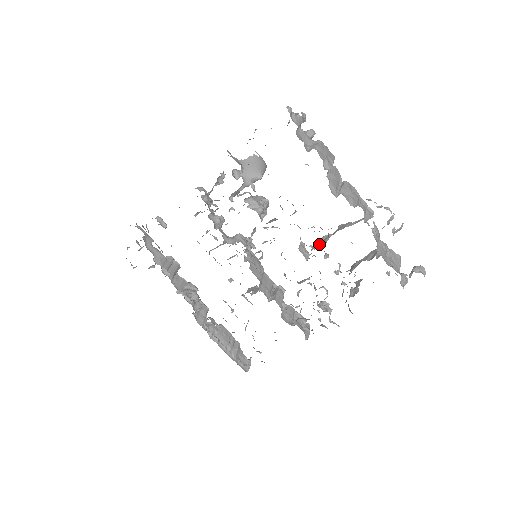
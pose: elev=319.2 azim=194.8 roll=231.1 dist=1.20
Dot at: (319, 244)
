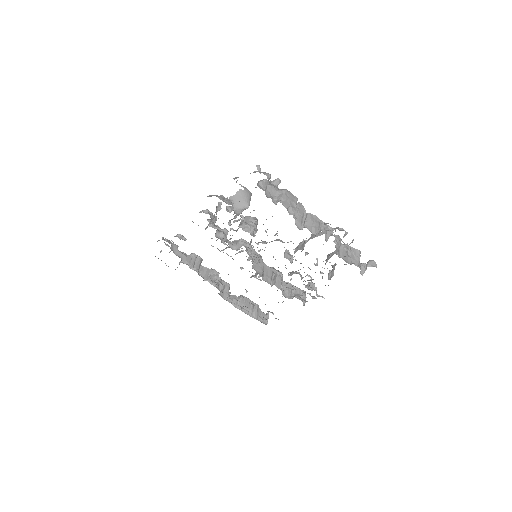
Dot at: (299, 249)
